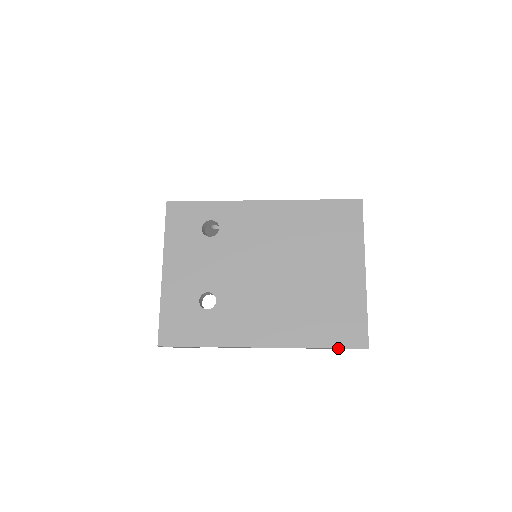
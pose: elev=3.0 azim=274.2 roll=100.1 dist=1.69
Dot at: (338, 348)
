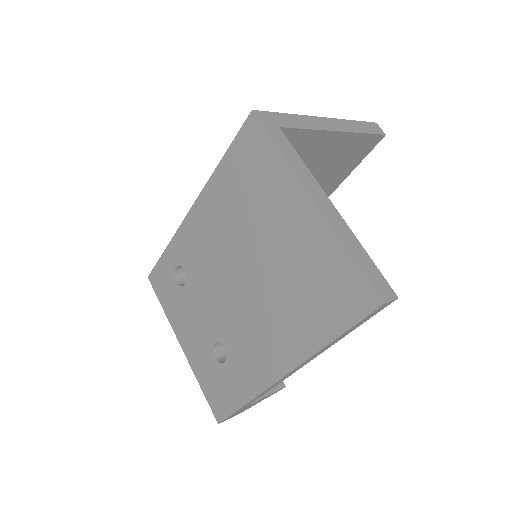
Dot at: (350, 328)
